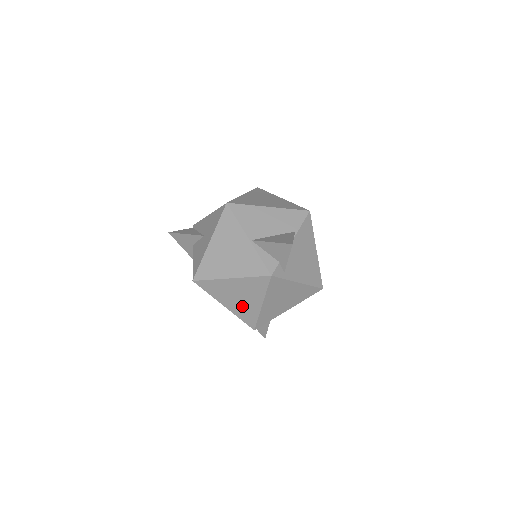
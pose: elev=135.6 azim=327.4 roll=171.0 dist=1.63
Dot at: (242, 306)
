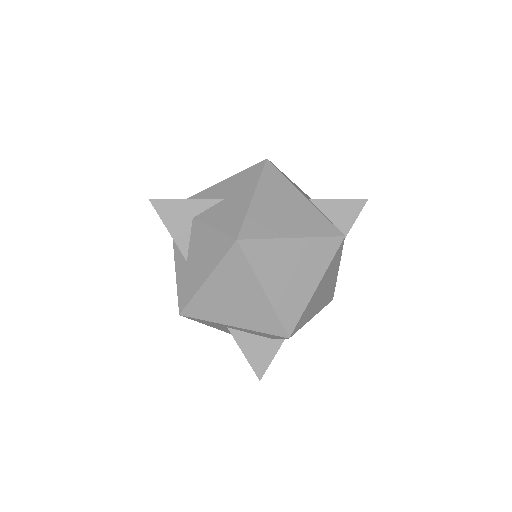
Dot at: (290, 290)
